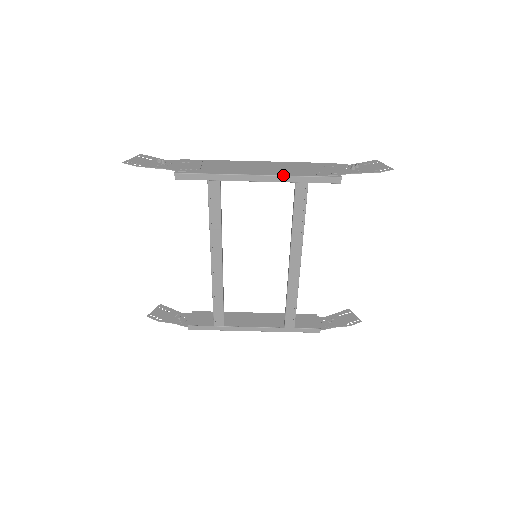
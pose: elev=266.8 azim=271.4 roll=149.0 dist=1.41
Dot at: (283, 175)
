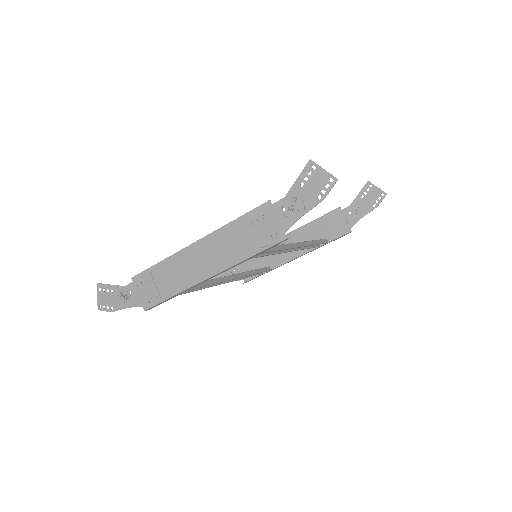
Dot at: (231, 267)
